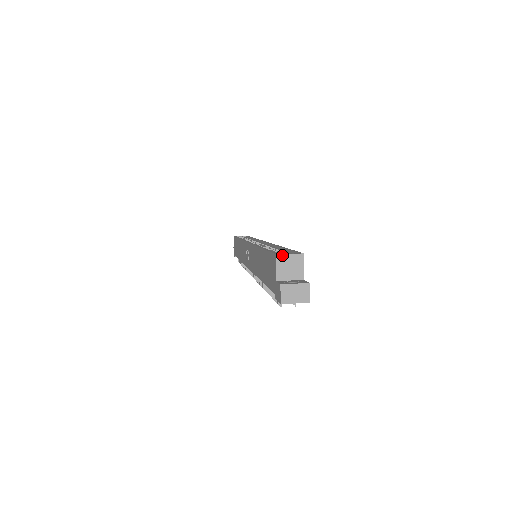
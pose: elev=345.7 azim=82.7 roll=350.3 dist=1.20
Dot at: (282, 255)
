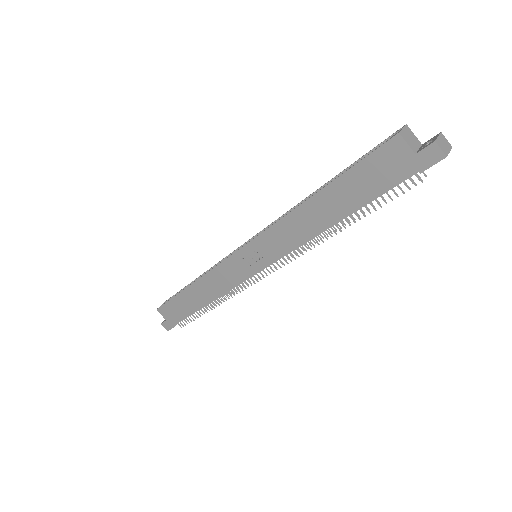
Dot at: (401, 131)
